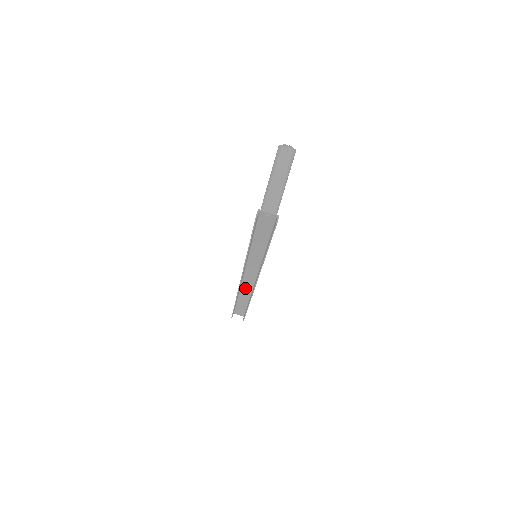
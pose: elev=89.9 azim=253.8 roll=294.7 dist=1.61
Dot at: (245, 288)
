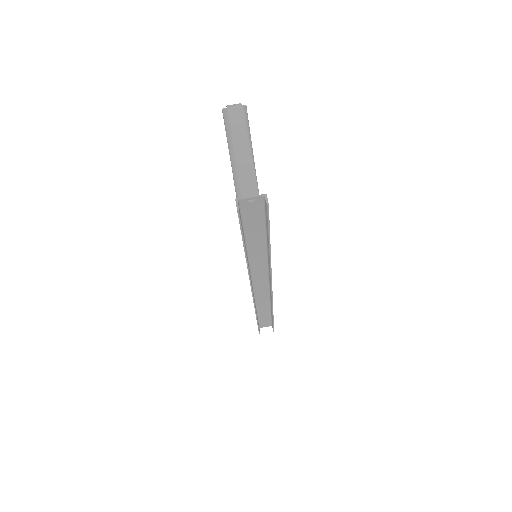
Dot at: (260, 298)
